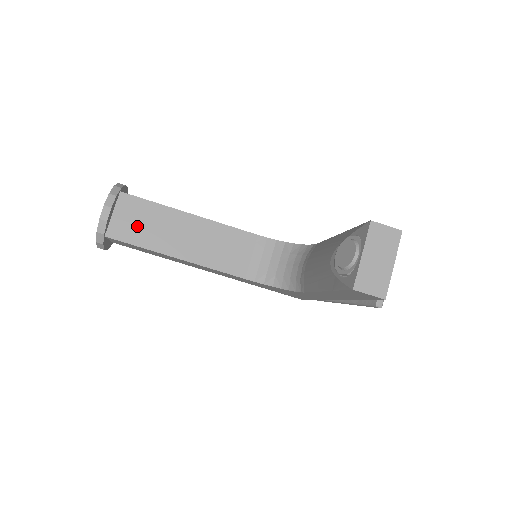
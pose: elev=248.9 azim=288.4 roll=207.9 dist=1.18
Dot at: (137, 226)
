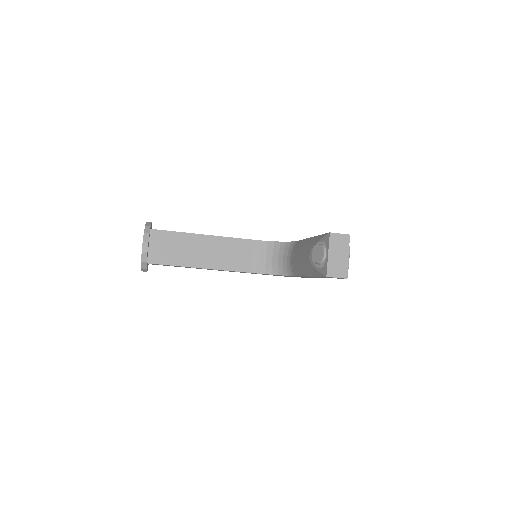
Dot at: (168, 251)
